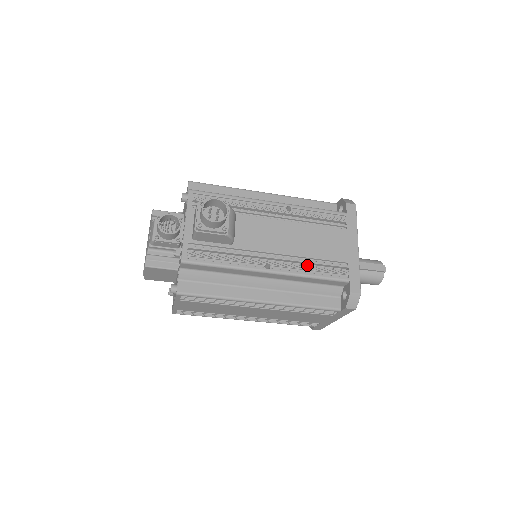
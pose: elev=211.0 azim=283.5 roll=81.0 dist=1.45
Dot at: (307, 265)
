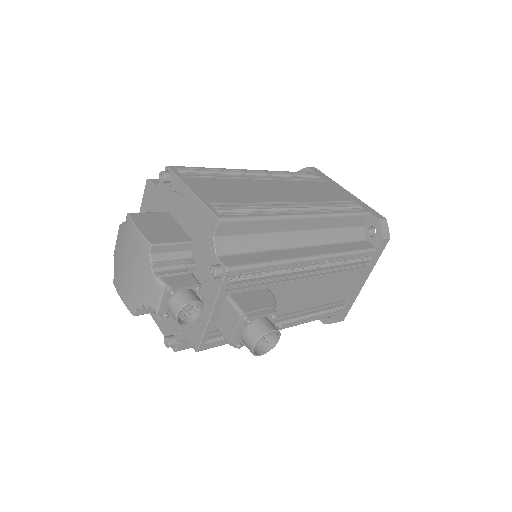
Dot at: (315, 313)
